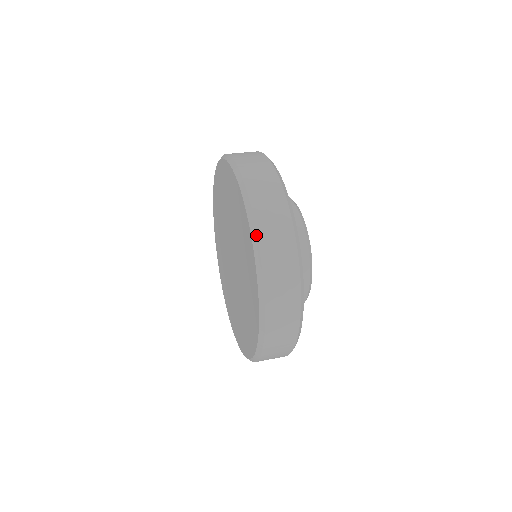
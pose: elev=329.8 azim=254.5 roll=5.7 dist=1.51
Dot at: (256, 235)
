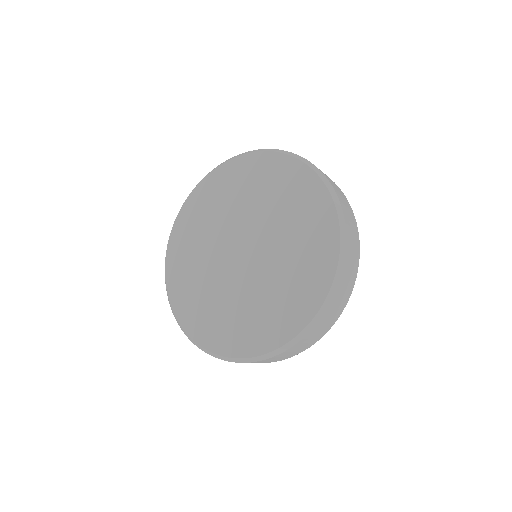
Dot at: (345, 258)
